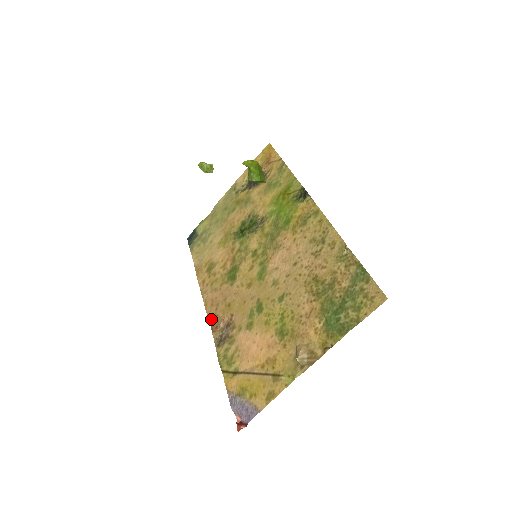
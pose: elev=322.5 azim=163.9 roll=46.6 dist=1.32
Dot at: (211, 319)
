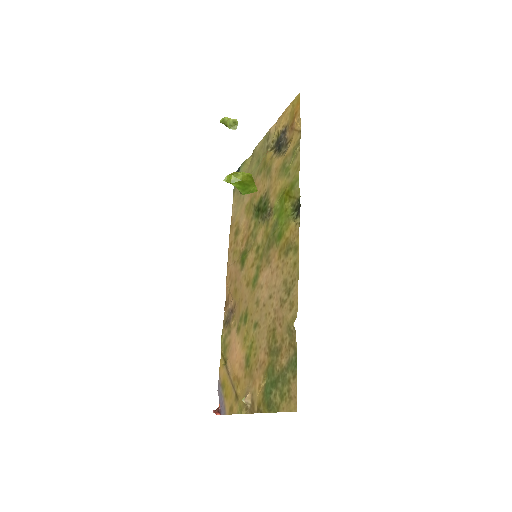
Dot at: (226, 292)
